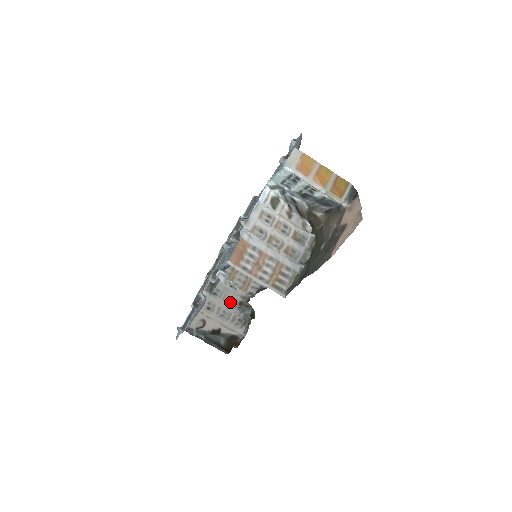
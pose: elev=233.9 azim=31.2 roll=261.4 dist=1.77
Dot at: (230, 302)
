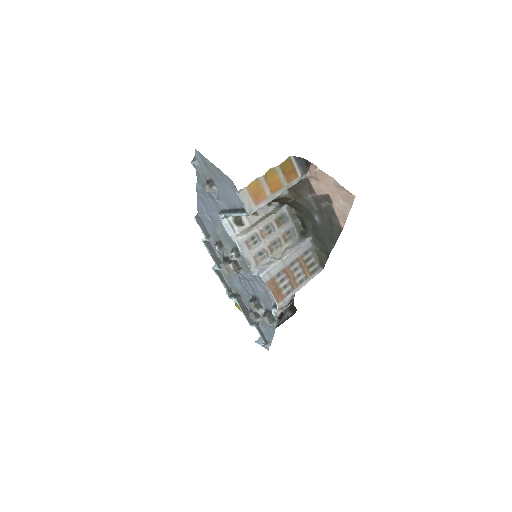
Dot at: occluded
